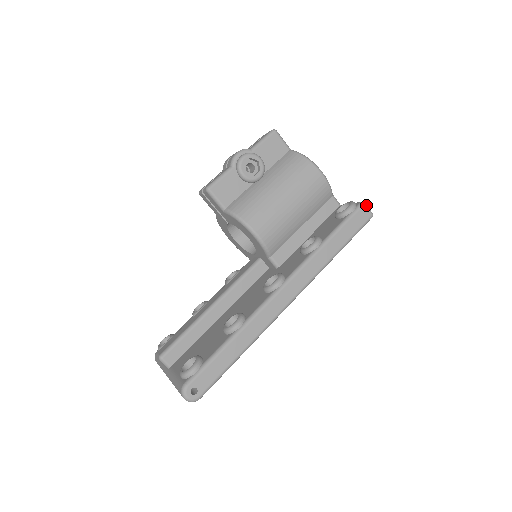
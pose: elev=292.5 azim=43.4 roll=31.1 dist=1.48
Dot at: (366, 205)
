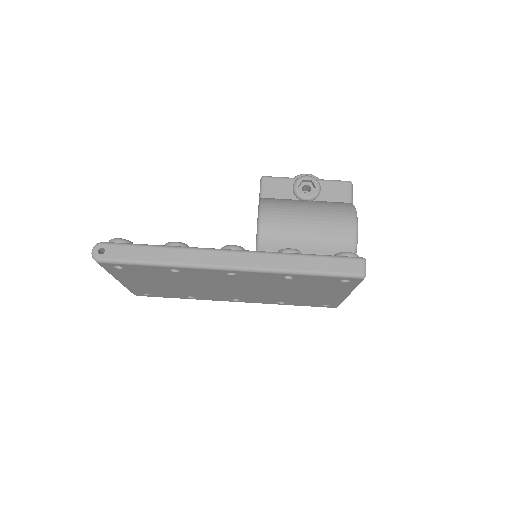
Dot at: (365, 262)
